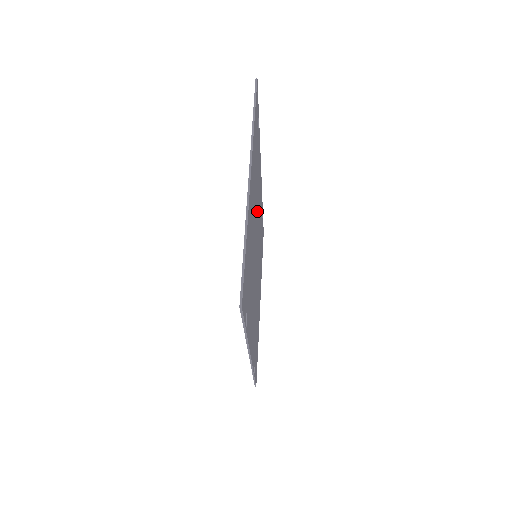
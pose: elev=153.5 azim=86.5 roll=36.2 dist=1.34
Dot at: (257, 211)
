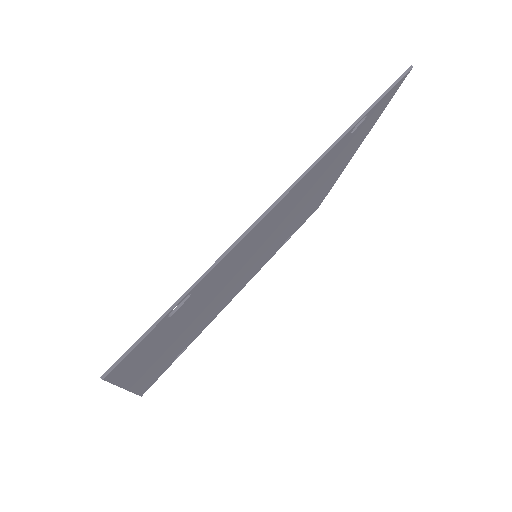
Dot at: (237, 268)
